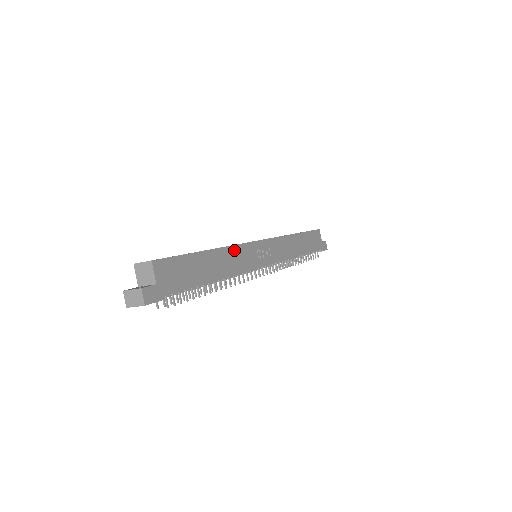
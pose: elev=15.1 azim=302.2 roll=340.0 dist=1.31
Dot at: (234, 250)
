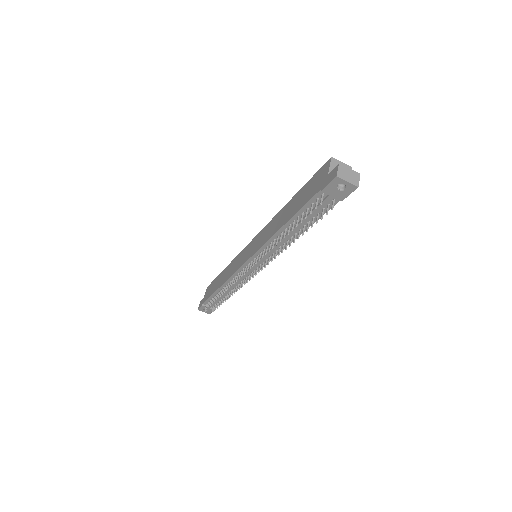
Dot at: occluded
